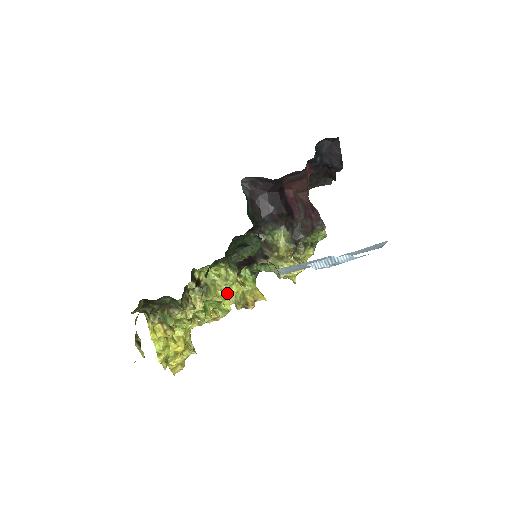
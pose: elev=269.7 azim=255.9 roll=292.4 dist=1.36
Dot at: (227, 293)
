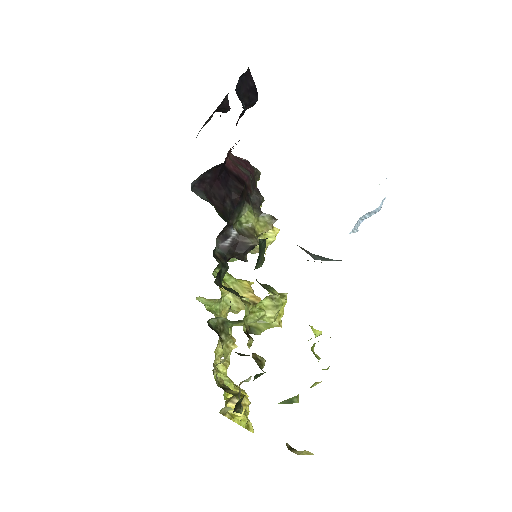
Dot at: (279, 317)
